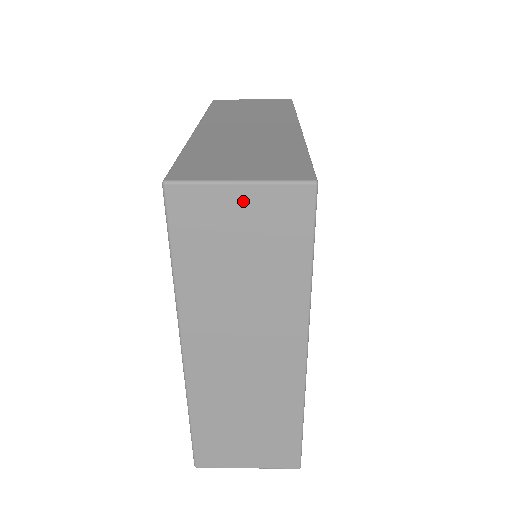
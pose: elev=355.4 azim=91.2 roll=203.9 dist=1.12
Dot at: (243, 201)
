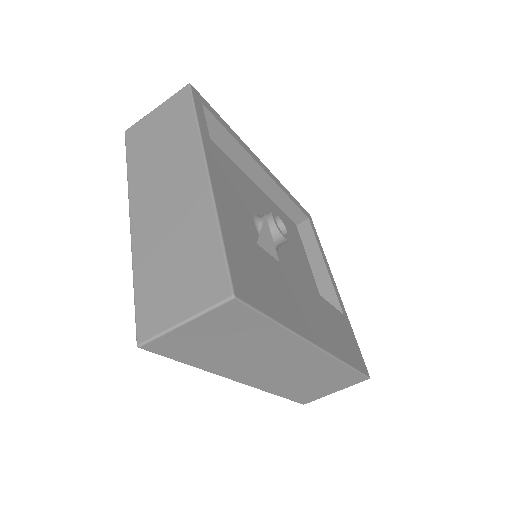
Dot at: (158, 113)
